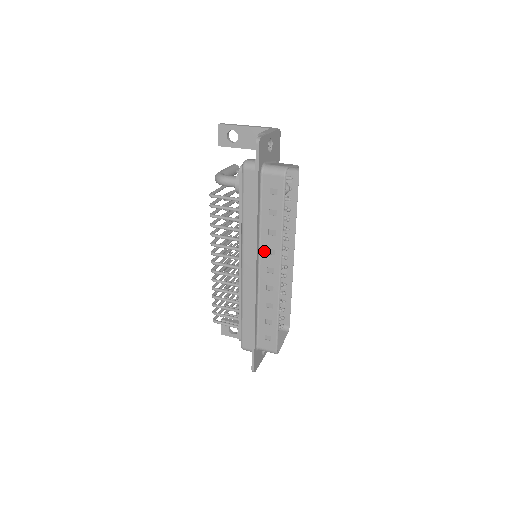
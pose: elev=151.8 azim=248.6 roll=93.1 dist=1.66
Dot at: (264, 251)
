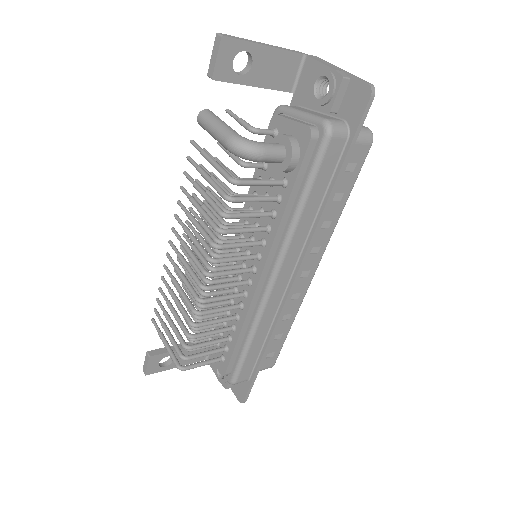
Dot at: occluded
